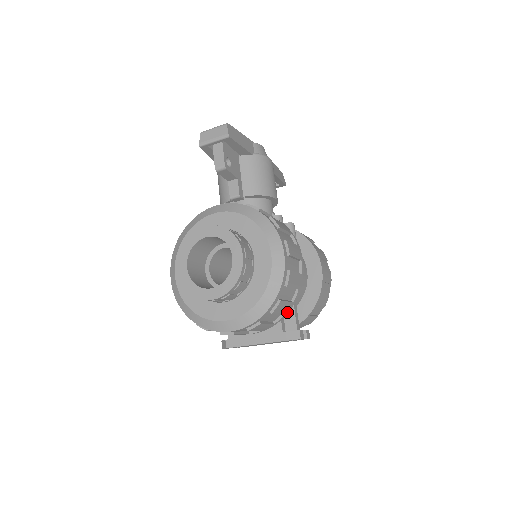
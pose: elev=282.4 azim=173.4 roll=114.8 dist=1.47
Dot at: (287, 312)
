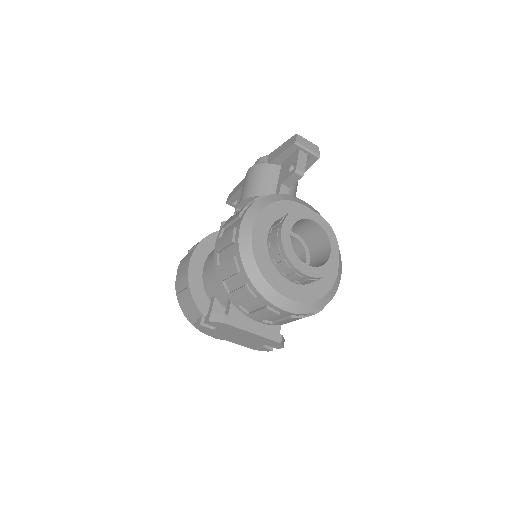
Dot at: occluded
